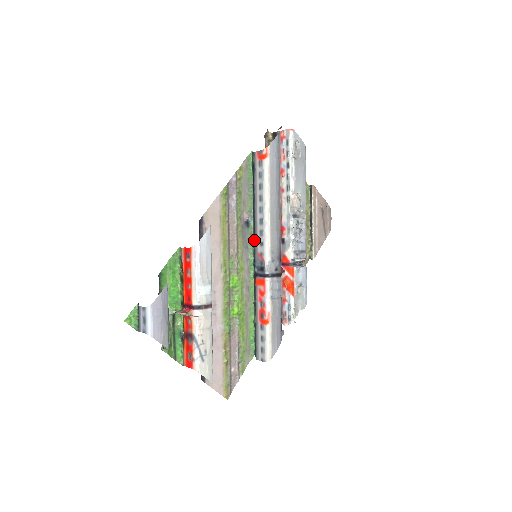
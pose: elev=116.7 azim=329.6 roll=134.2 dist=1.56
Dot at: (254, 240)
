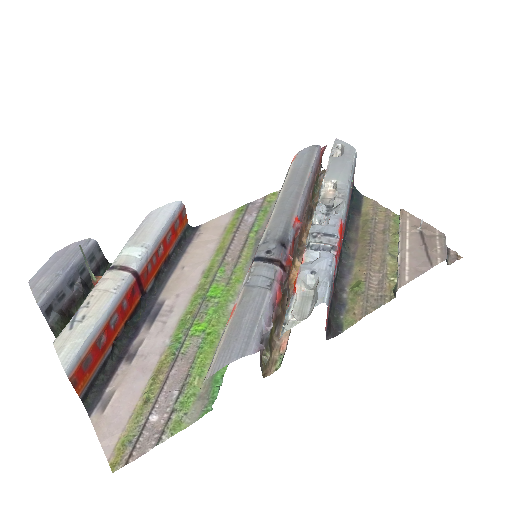
Dot at: occluded
